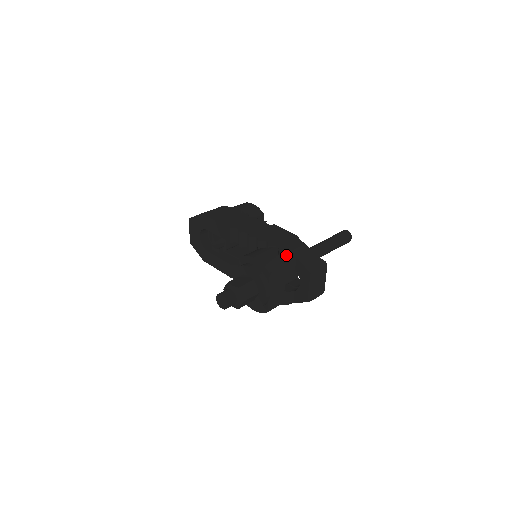
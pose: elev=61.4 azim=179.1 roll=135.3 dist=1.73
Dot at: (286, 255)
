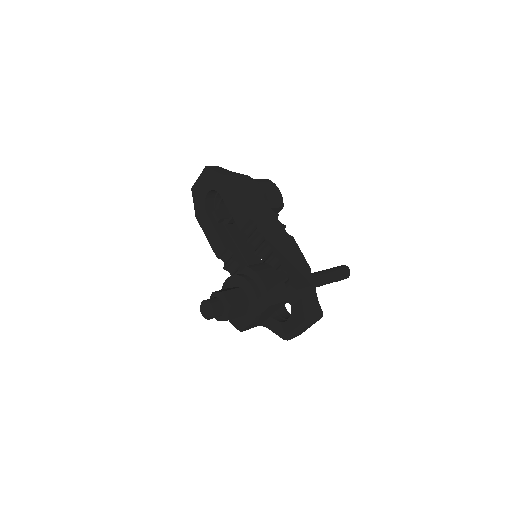
Dot at: (293, 290)
